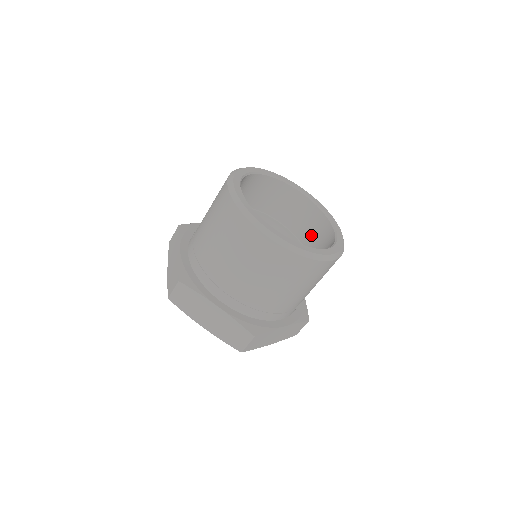
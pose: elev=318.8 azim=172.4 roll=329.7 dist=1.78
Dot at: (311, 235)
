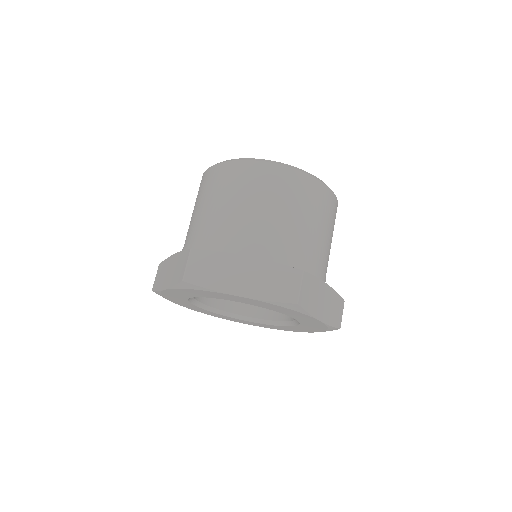
Dot at: occluded
